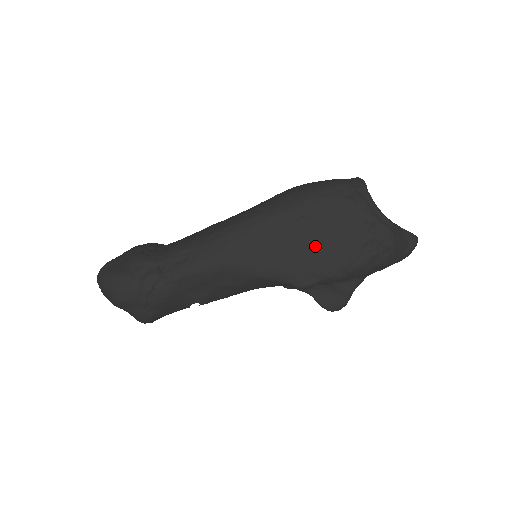
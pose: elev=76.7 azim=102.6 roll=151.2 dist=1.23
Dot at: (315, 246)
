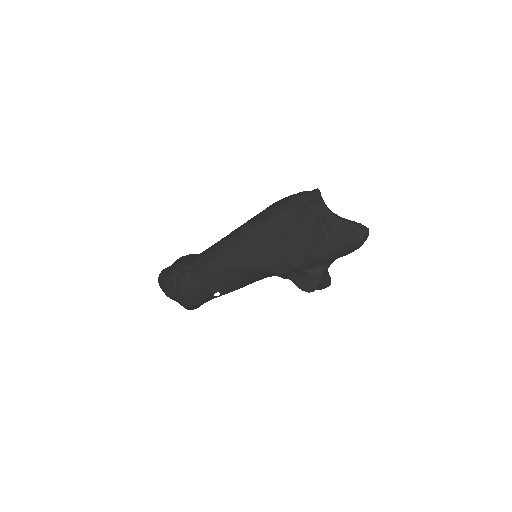
Dot at: (284, 243)
